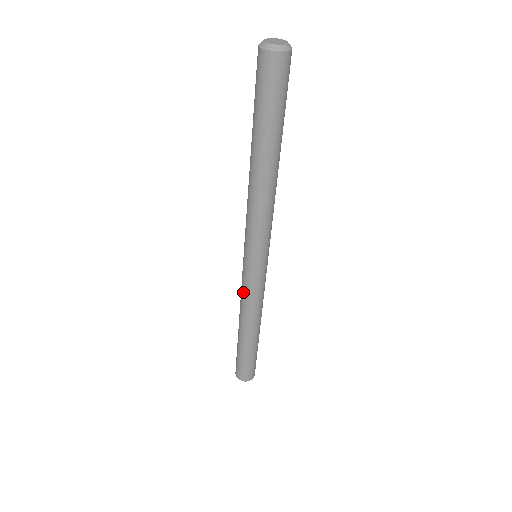
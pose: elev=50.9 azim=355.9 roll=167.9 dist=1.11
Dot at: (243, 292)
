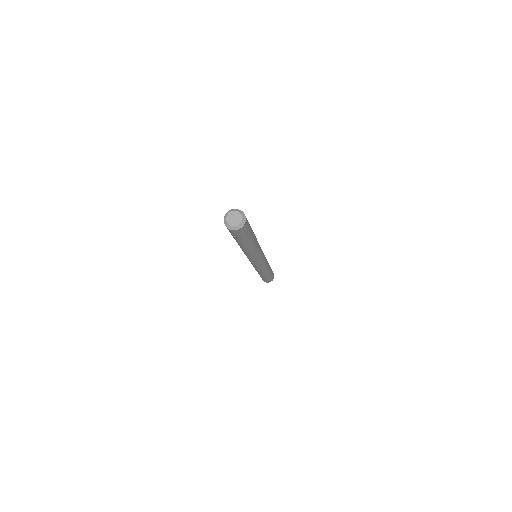
Dot at: occluded
